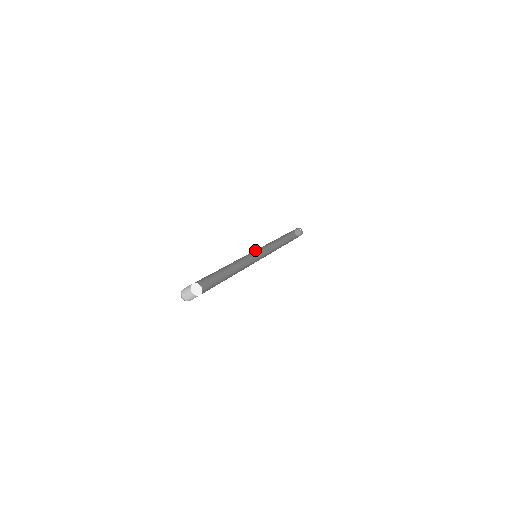
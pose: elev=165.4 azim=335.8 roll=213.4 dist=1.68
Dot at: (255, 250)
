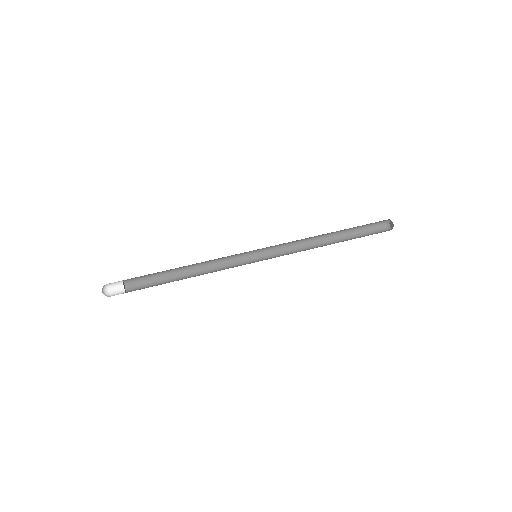
Dot at: (263, 248)
